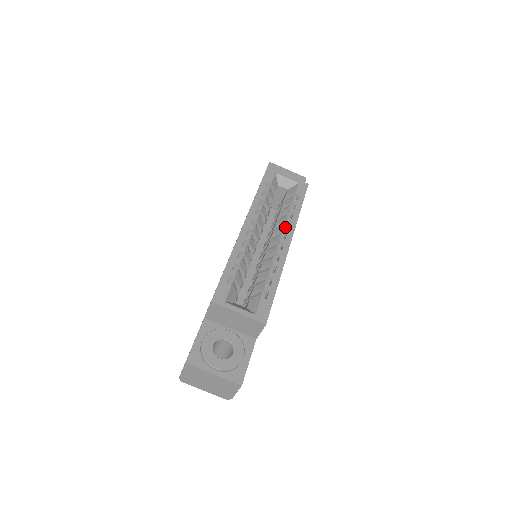
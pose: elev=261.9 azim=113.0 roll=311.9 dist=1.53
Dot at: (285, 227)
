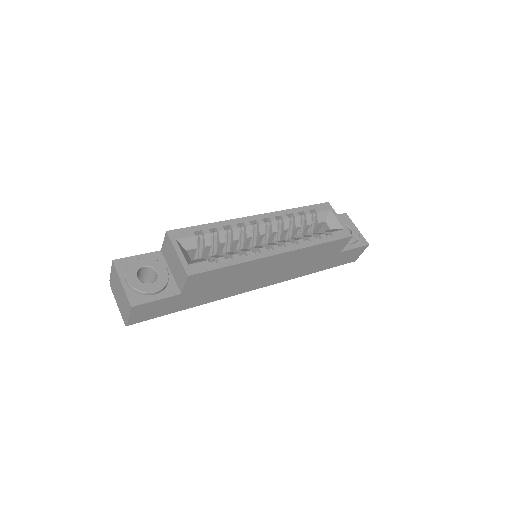
Dot at: occluded
